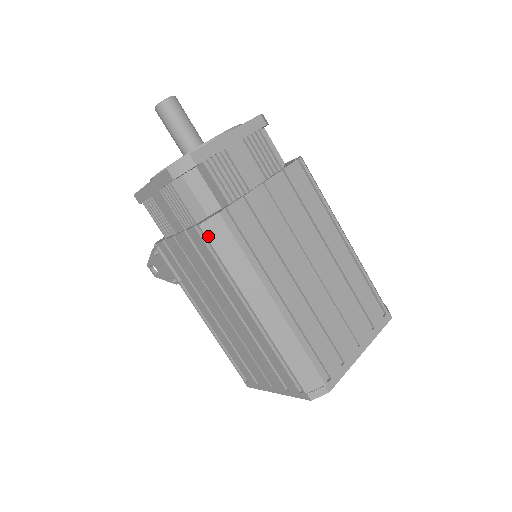
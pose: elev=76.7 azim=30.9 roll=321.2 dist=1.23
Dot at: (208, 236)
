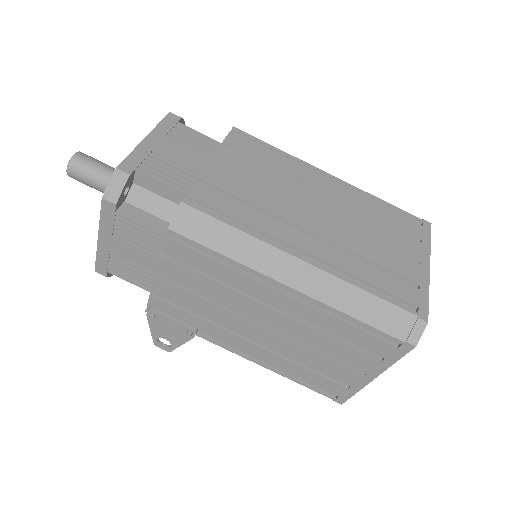
Dot at: (185, 234)
